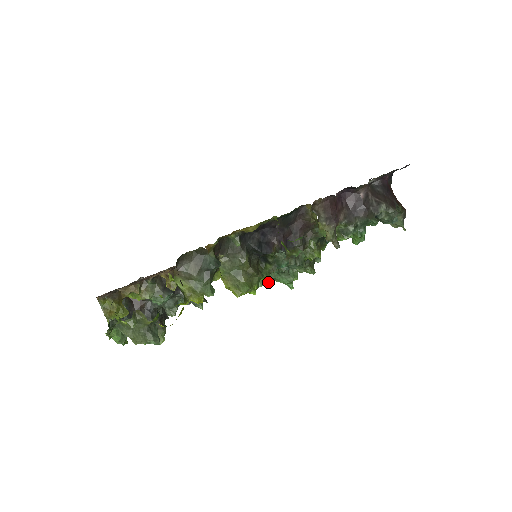
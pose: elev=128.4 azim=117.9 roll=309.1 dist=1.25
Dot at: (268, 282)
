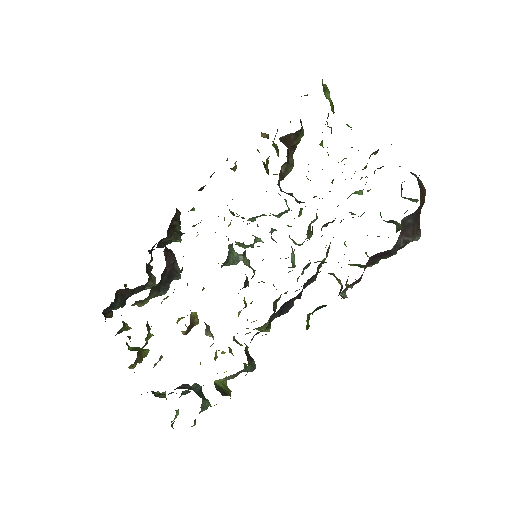
Dot at: occluded
